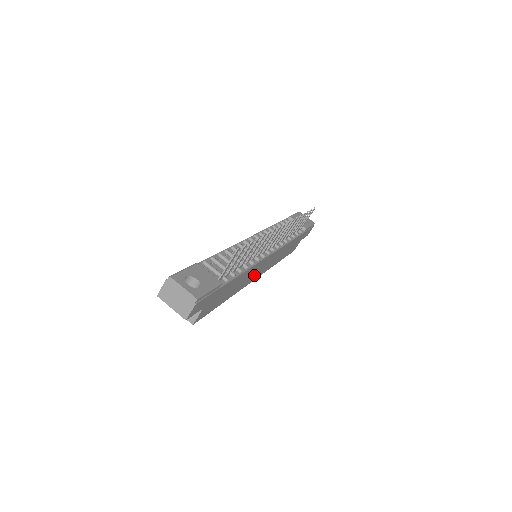
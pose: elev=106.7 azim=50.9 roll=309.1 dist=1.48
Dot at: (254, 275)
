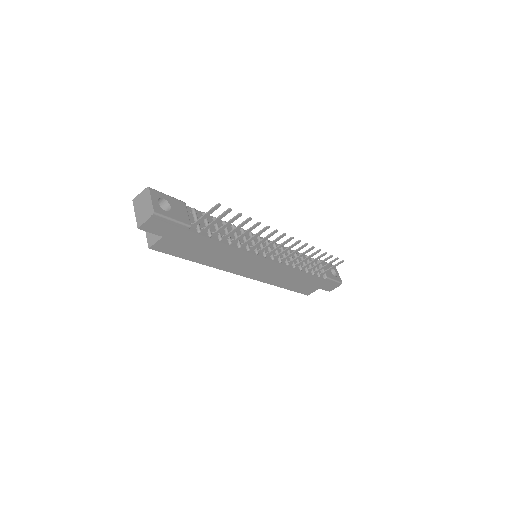
Dot at: (242, 267)
